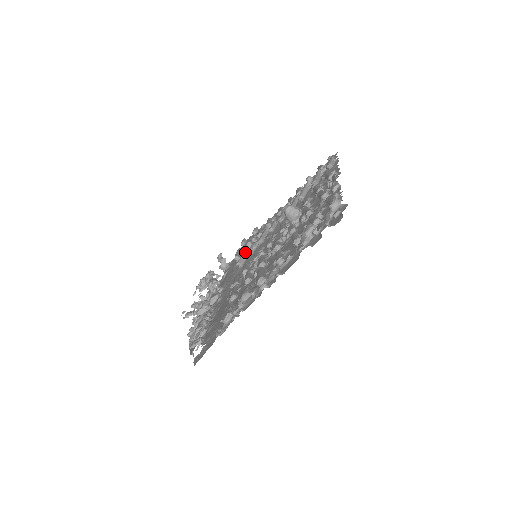
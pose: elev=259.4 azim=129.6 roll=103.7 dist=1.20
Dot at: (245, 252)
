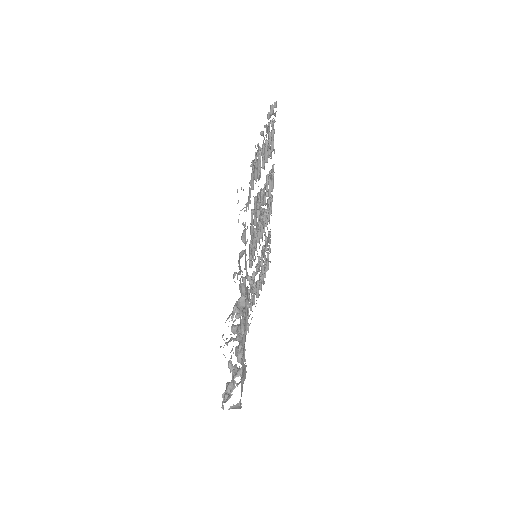
Dot at: occluded
